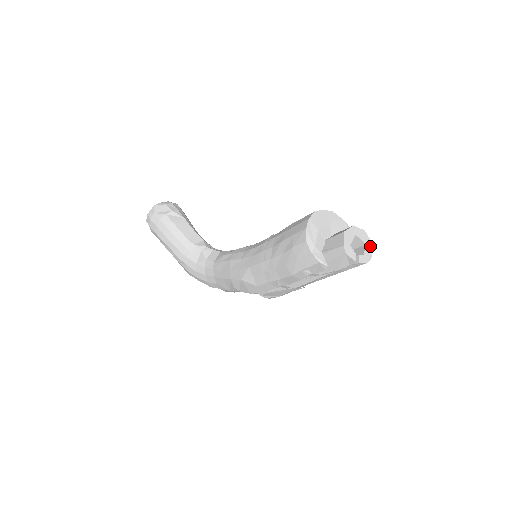
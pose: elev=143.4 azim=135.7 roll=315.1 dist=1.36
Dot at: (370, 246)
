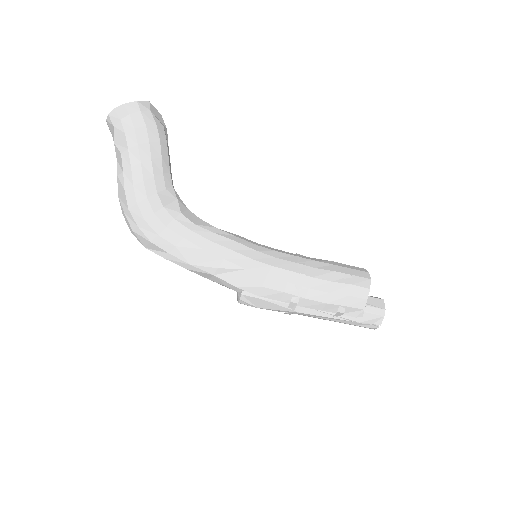
Dot at: occluded
